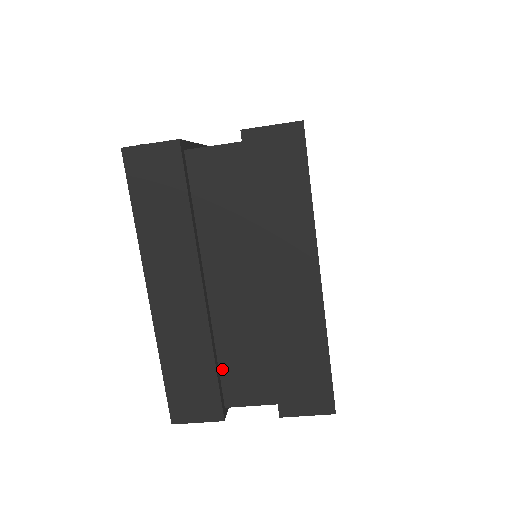
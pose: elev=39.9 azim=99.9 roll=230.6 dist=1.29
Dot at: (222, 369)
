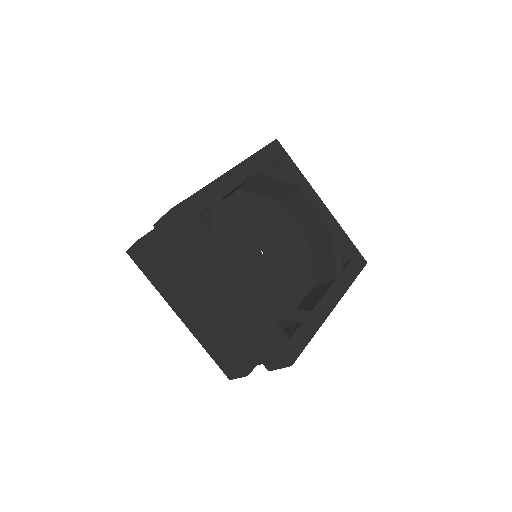
Dot at: (233, 347)
